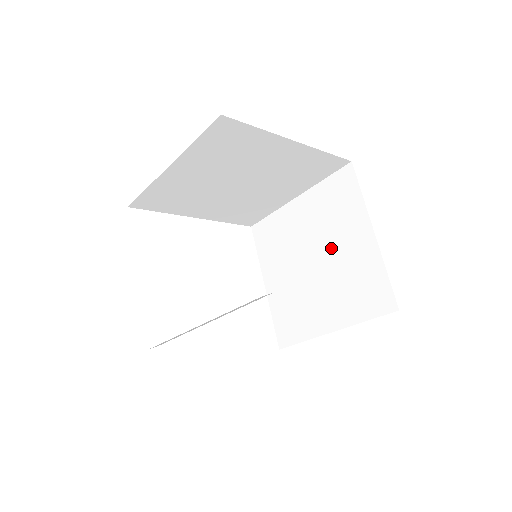
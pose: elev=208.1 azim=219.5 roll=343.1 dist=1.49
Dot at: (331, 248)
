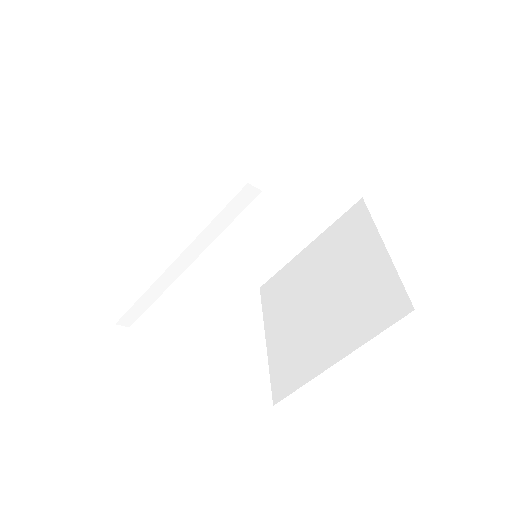
Dot at: (340, 276)
